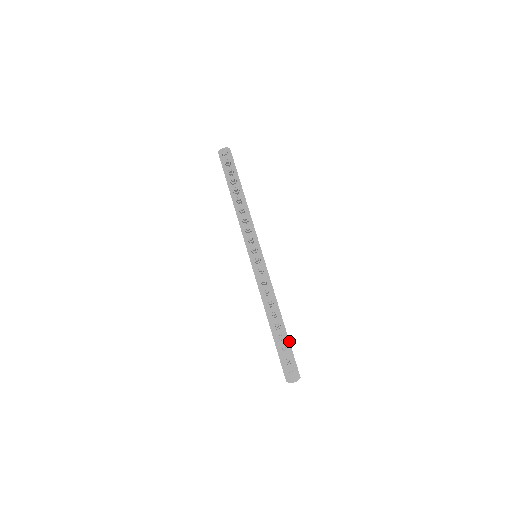
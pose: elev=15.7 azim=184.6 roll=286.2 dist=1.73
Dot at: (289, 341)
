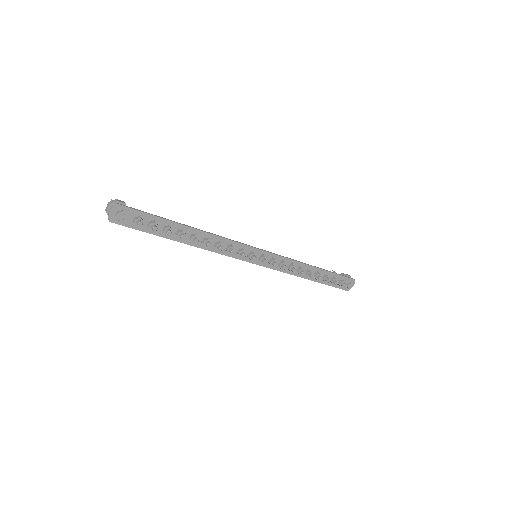
Dot at: (332, 273)
